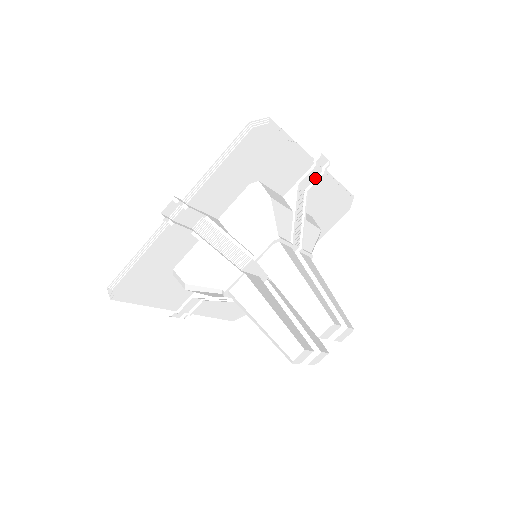
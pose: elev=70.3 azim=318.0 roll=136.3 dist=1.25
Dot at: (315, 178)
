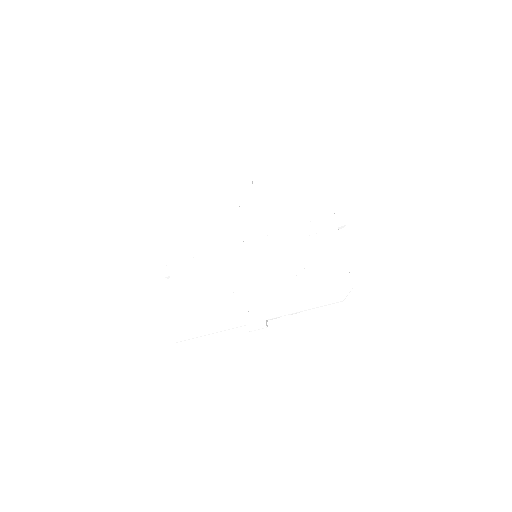
Dot at: (325, 221)
